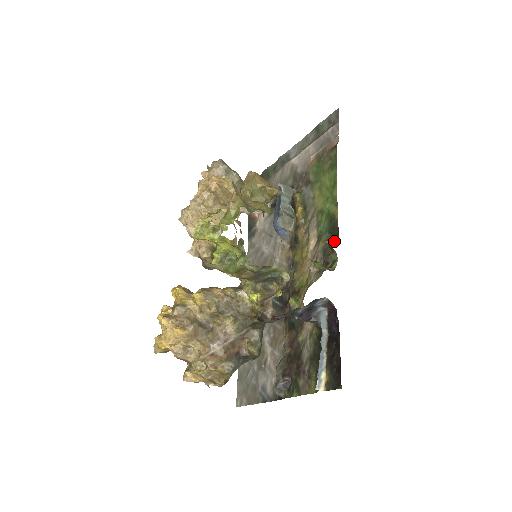
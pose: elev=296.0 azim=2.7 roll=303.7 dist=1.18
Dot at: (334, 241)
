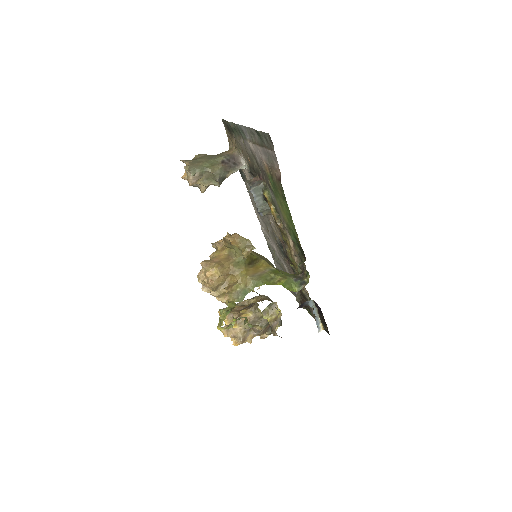
Dot at: (304, 258)
